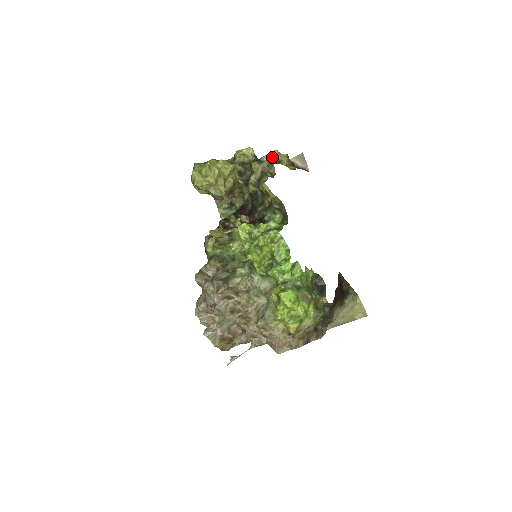
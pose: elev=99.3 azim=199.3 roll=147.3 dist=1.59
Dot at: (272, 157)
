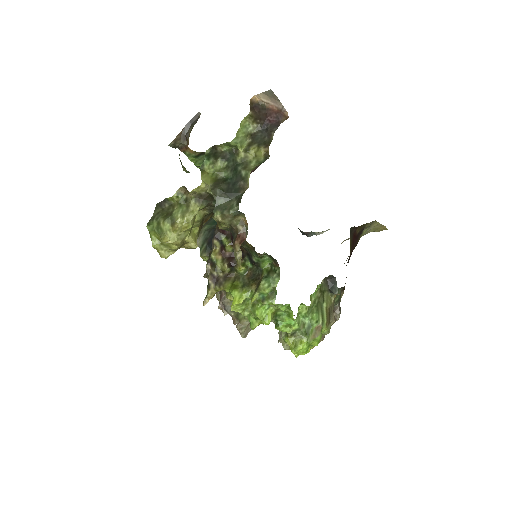
Dot at: (232, 146)
